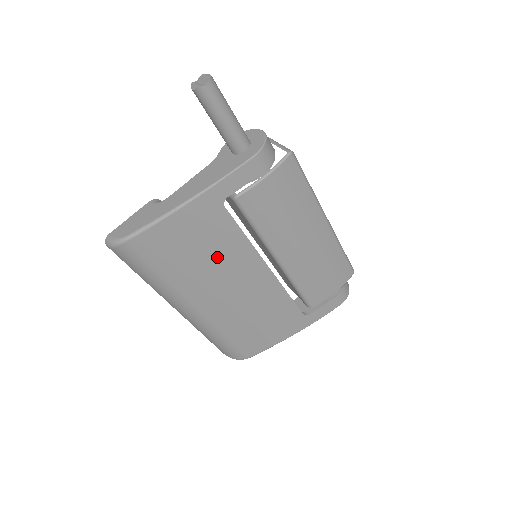
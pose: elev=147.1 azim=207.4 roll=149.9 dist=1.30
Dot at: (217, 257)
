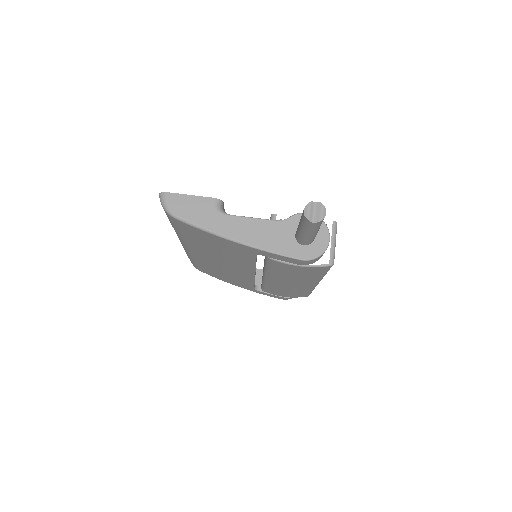
Dot at: (227, 256)
